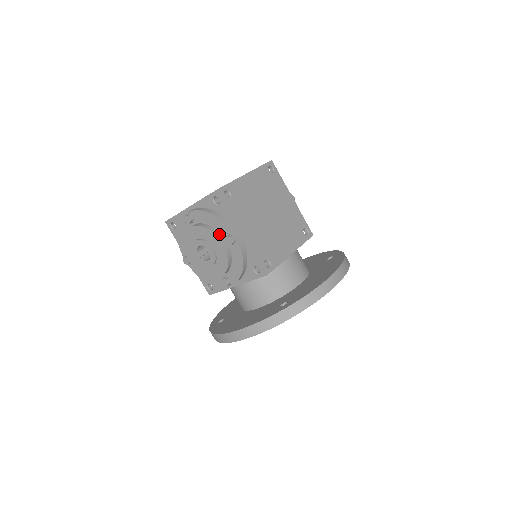
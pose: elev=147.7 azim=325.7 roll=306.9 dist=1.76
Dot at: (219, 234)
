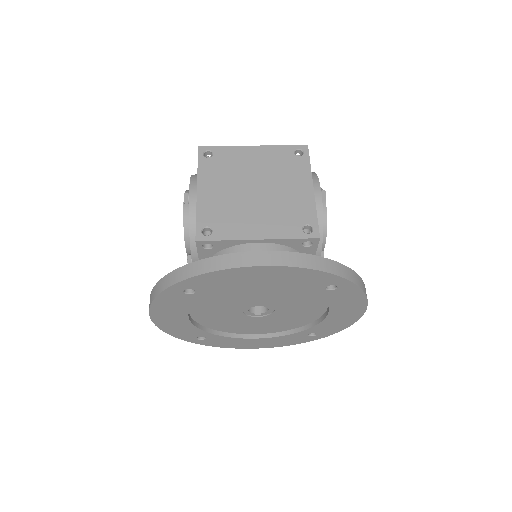
Dot at: occluded
